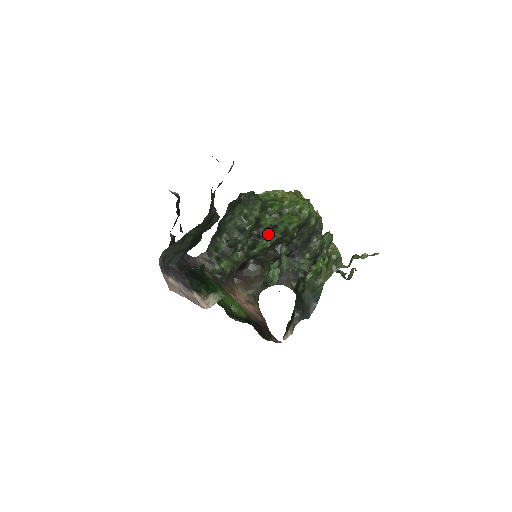
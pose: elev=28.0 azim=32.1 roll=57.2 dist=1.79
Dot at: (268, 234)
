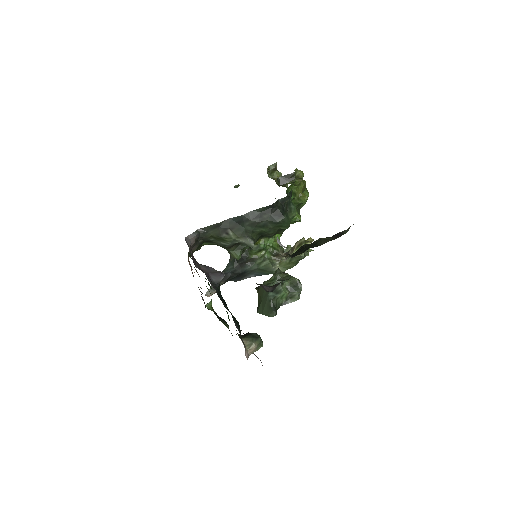
Dot at: occluded
